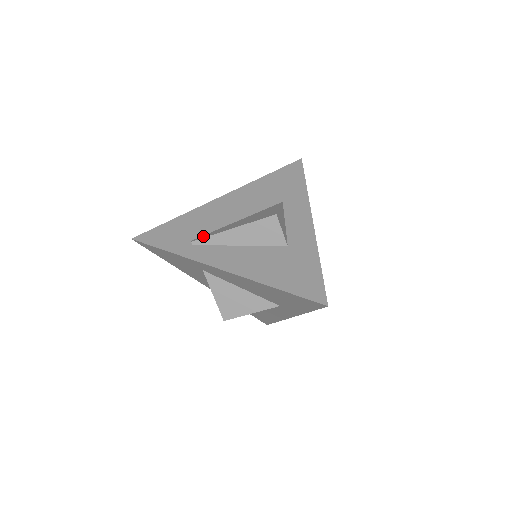
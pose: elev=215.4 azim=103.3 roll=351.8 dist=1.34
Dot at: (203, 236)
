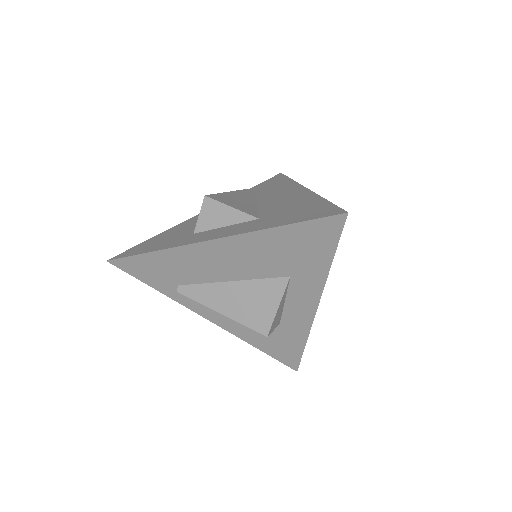
Dot at: (189, 291)
